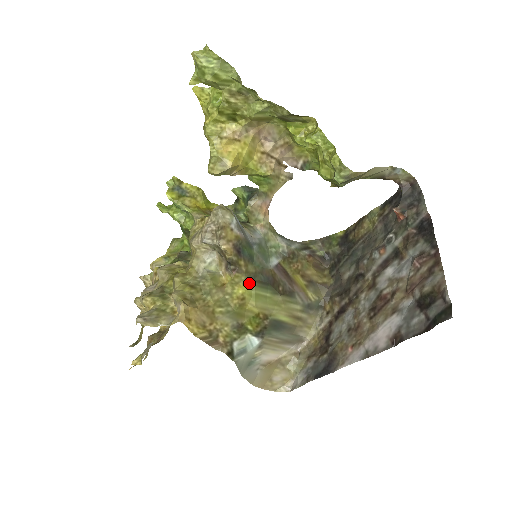
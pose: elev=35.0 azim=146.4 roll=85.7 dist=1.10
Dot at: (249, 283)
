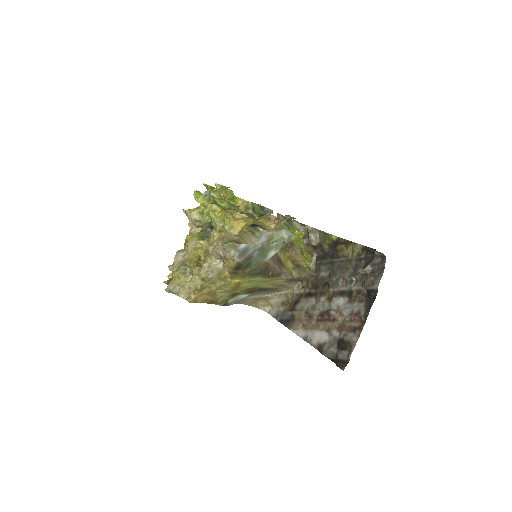
Dot at: (244, 277)
